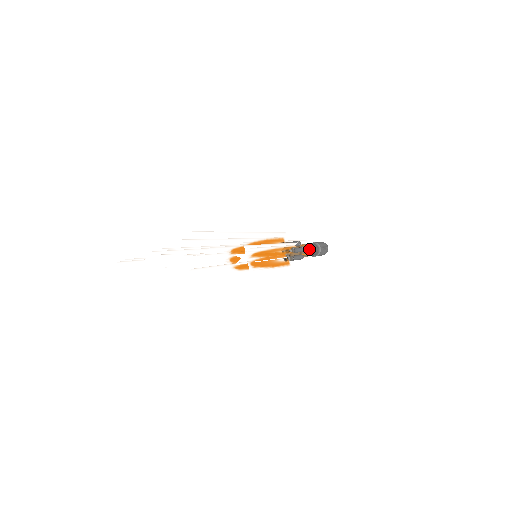
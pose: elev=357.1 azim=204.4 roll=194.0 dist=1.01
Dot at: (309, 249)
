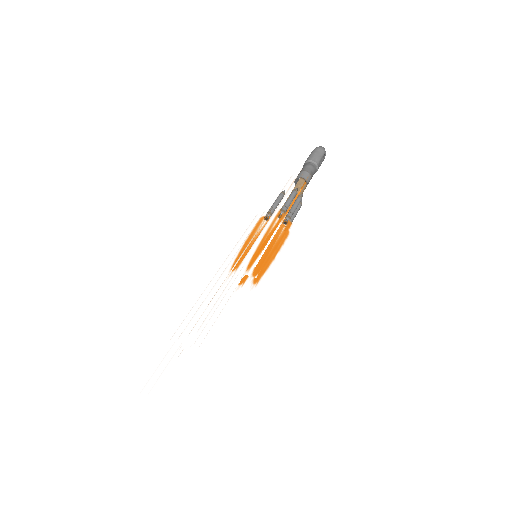
Dot at: (306, 183)
